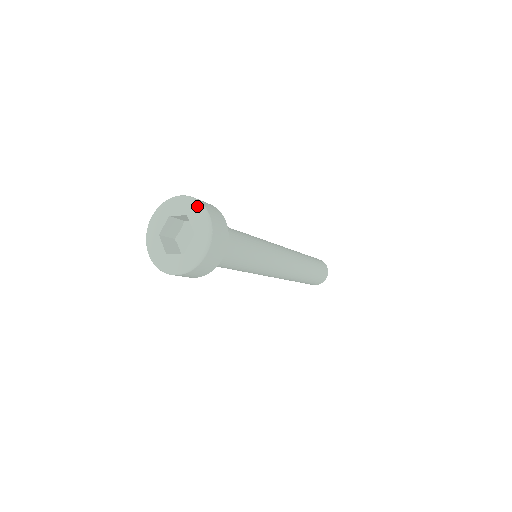
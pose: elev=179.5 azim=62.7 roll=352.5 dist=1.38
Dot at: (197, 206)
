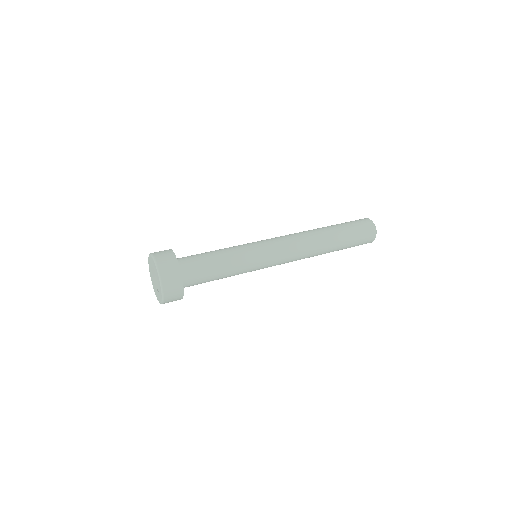
Dot at: (149, 257)
